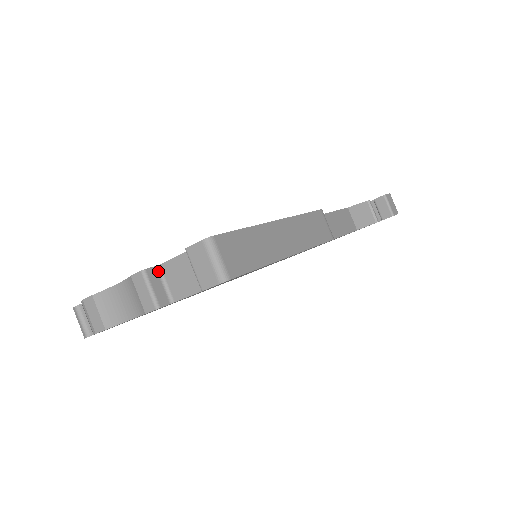
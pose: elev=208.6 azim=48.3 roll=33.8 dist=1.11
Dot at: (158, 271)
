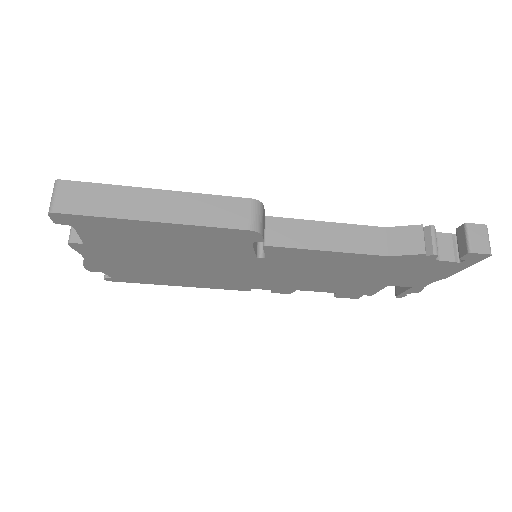
Dot at: occluded
